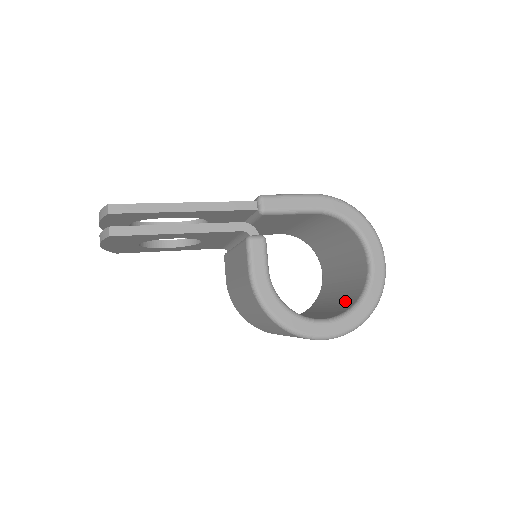
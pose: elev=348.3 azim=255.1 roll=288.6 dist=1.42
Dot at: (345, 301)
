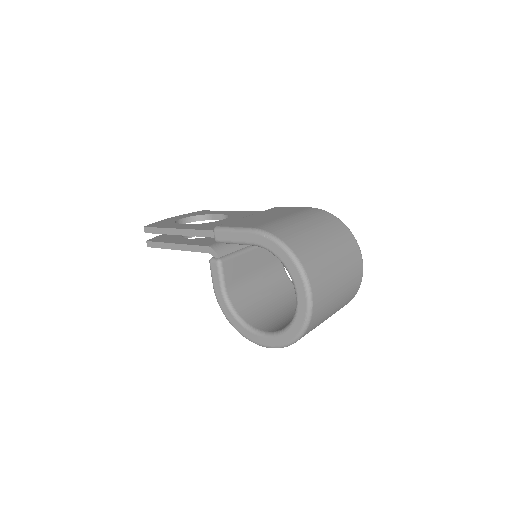
Dot at: occluded
